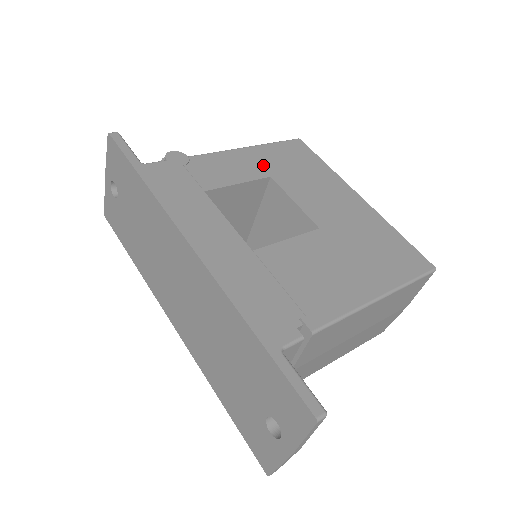
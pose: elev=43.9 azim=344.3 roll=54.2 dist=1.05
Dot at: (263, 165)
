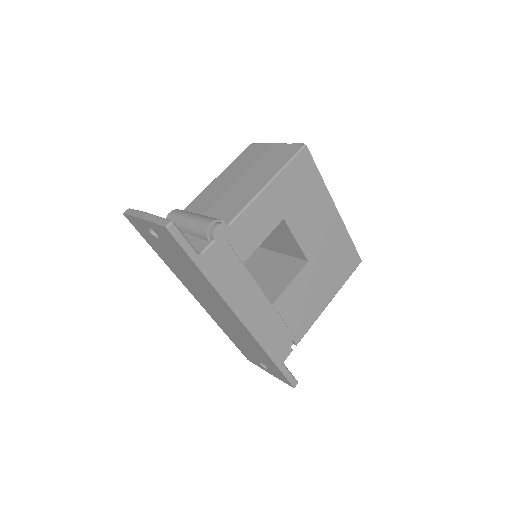
Dot at: (279, 206)
